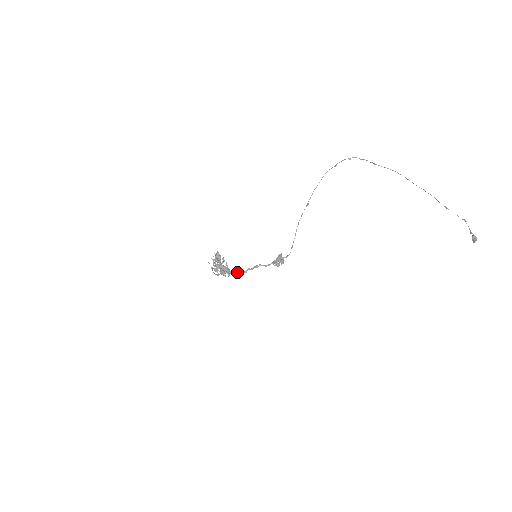
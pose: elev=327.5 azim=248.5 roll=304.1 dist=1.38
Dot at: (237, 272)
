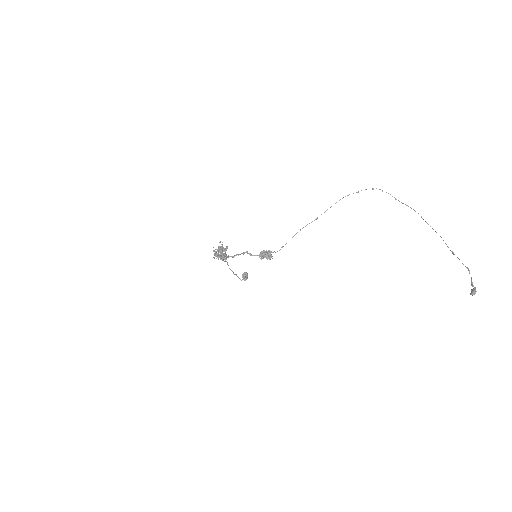
Dot at: (228, 256)
